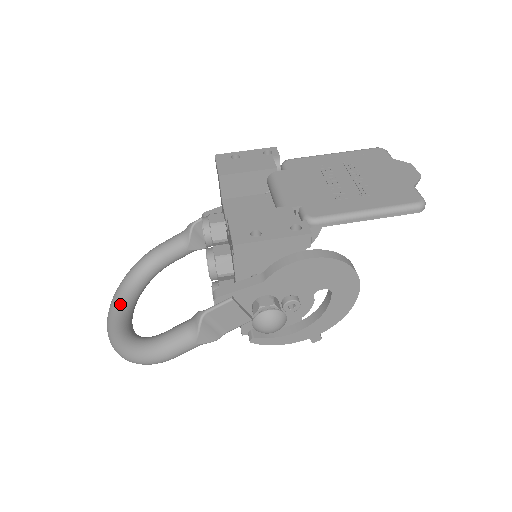
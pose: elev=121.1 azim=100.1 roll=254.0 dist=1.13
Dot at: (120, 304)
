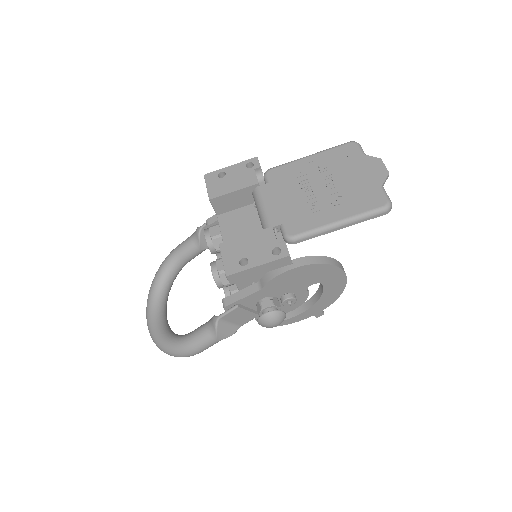
Dot at: (154, 305)
